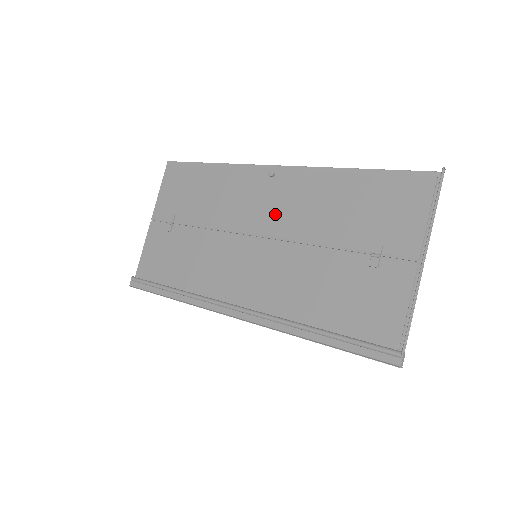
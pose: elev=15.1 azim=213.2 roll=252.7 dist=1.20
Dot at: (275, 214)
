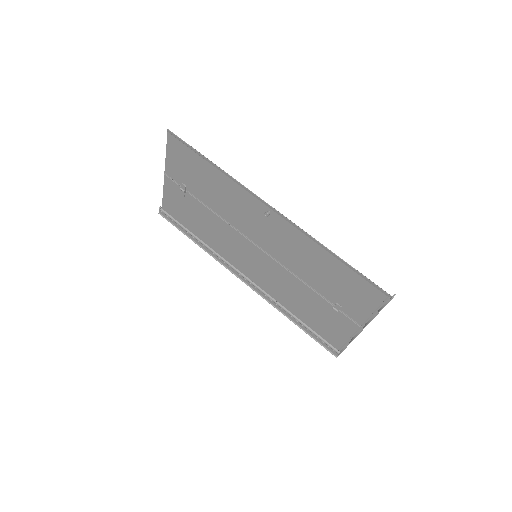
Dot at: (270, 241)
